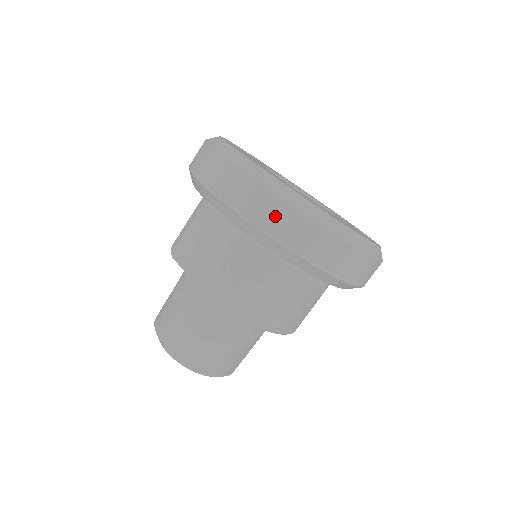
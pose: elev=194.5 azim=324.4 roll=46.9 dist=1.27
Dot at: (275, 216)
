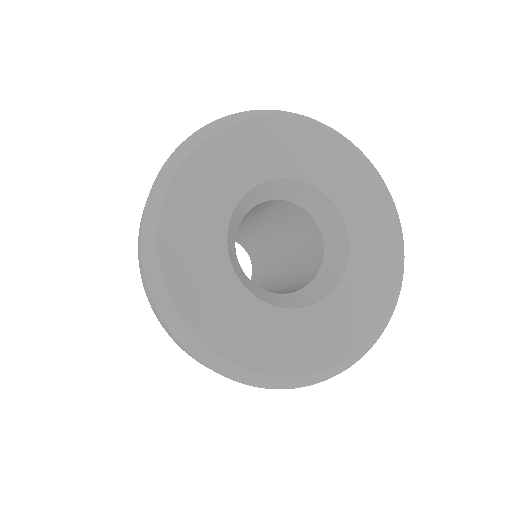
Dot at: (159, 317)
